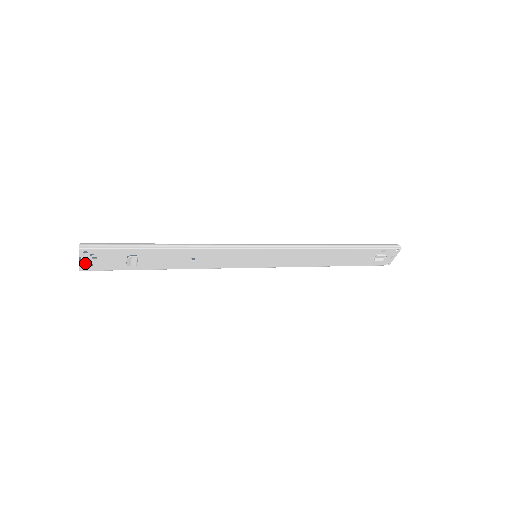
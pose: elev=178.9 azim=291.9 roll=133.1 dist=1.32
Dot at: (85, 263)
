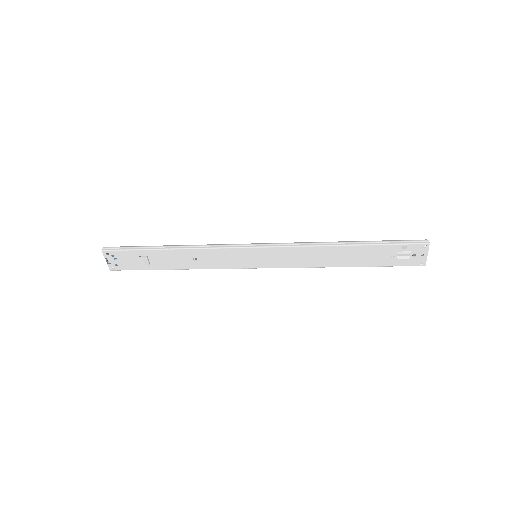
Dot at: (111, 263)
